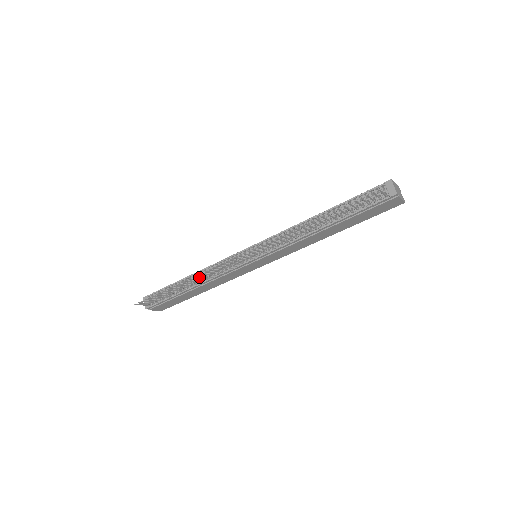
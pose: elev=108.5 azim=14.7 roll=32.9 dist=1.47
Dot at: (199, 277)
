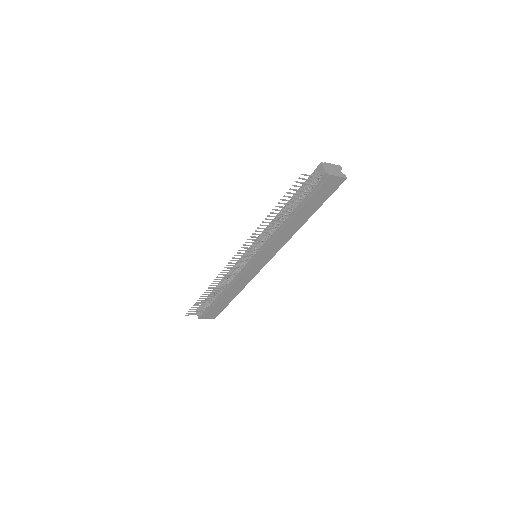
Dot at: (218, 283)
